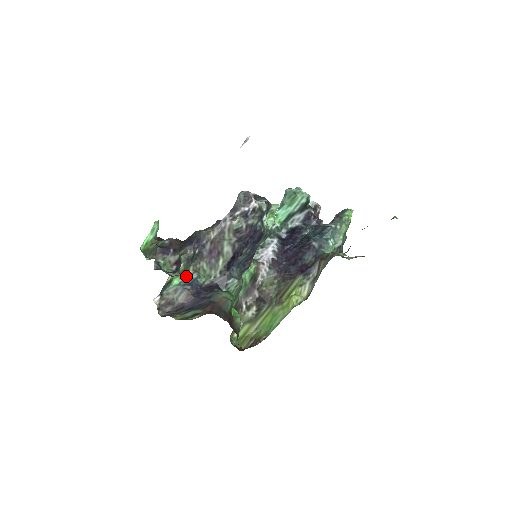
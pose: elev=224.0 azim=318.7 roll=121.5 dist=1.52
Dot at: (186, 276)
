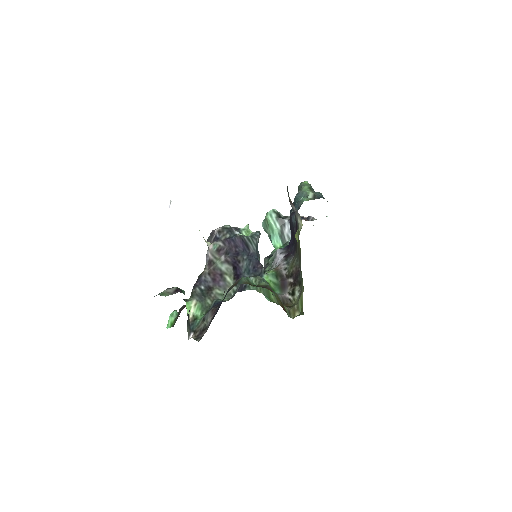
Dot at: (209, 309)
